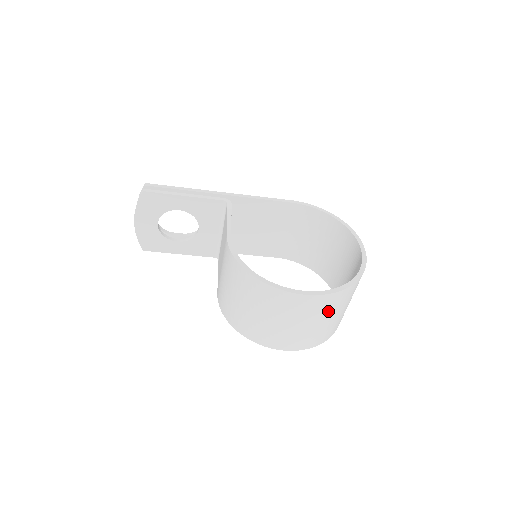
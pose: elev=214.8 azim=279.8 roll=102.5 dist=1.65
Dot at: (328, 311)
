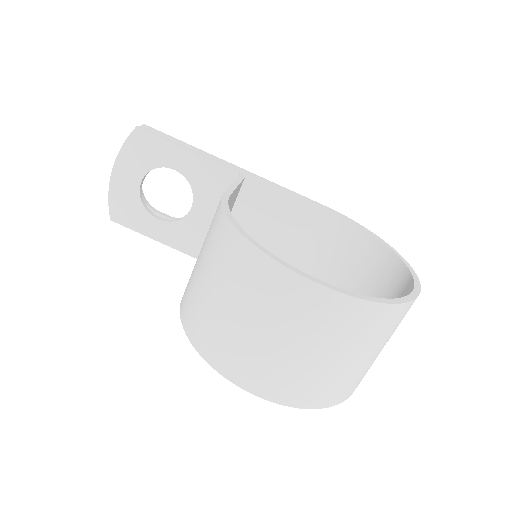
Dot at: (345, 338)
